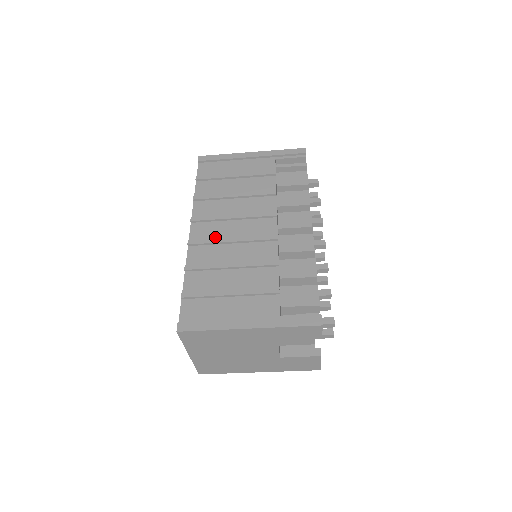
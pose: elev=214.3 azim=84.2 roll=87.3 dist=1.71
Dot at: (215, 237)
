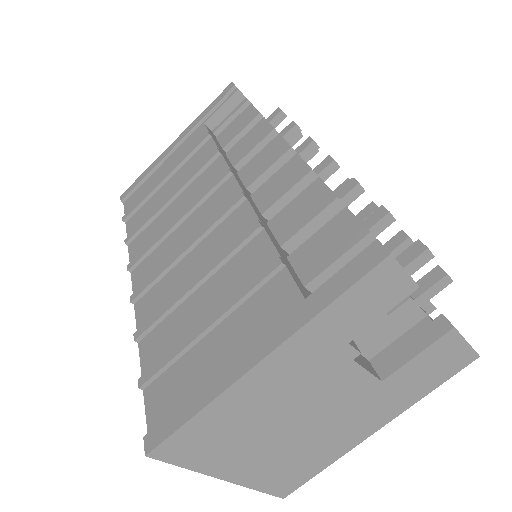
Dot at: occluded
